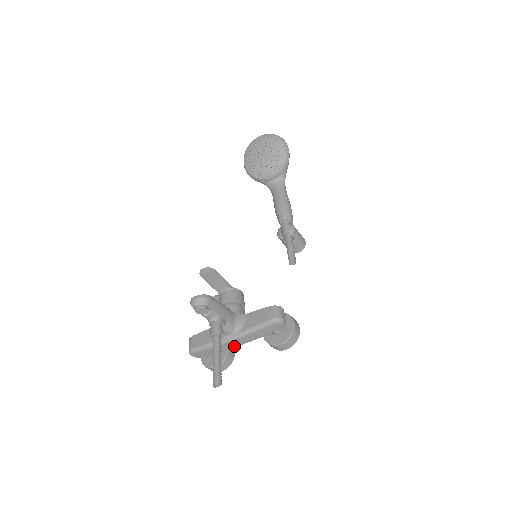
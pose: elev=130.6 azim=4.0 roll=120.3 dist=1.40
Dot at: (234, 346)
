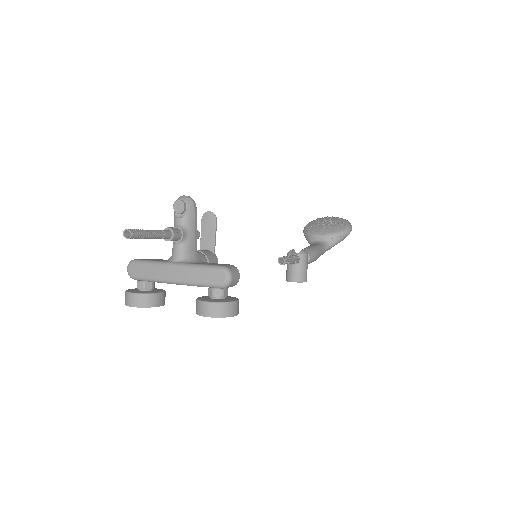
Dot at: (168, 278)
